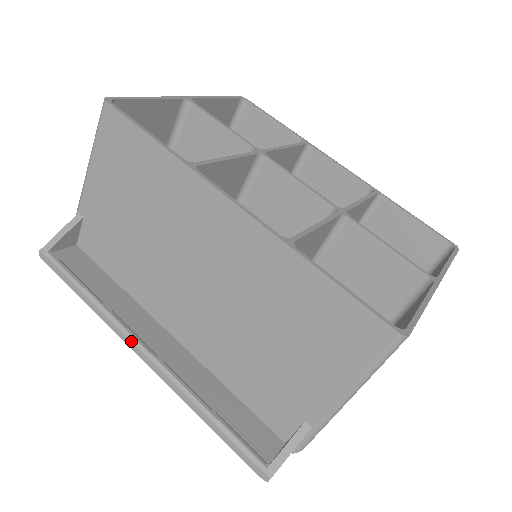
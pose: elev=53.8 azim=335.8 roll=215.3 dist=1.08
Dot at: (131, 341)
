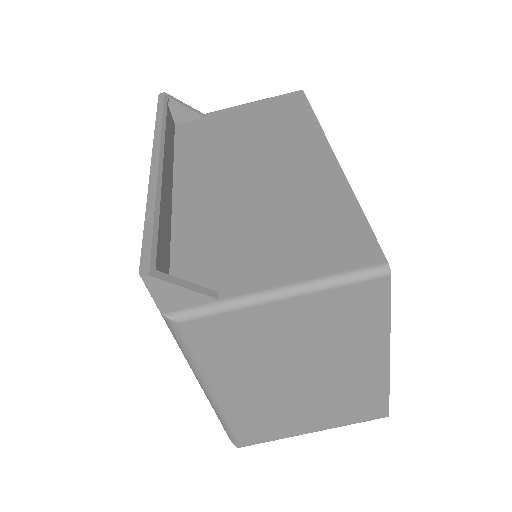
Dot at: (160, 150)
